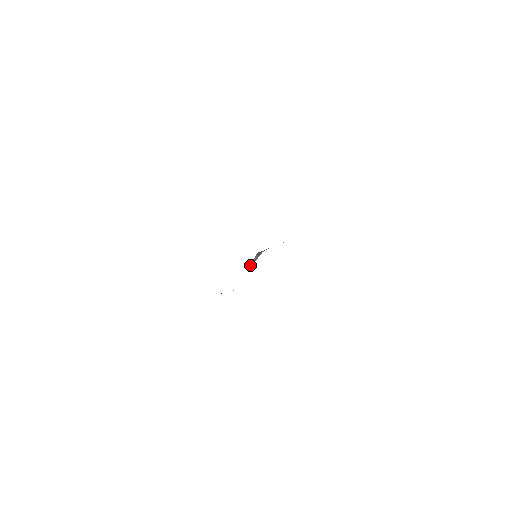
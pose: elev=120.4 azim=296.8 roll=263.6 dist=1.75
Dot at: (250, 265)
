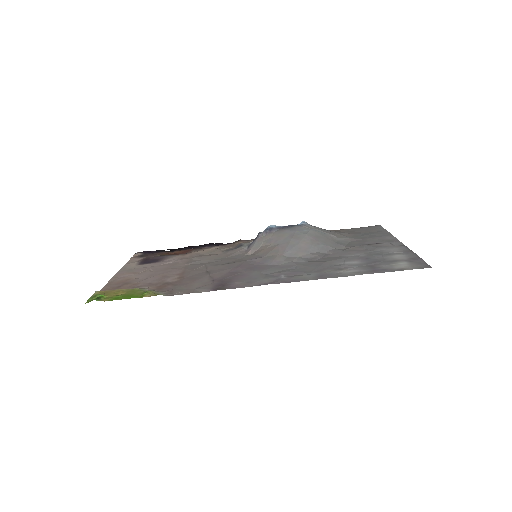
Dot at: (249, 251)
